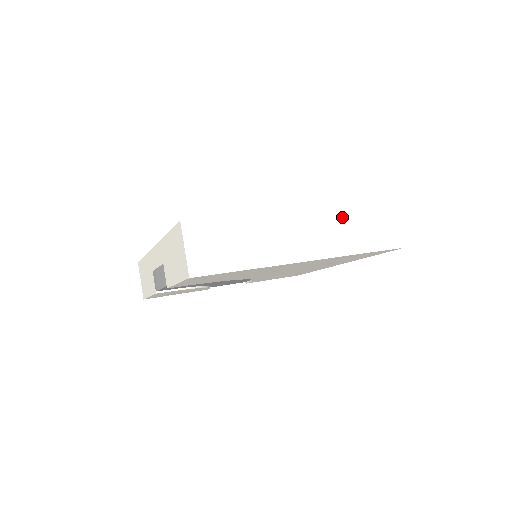
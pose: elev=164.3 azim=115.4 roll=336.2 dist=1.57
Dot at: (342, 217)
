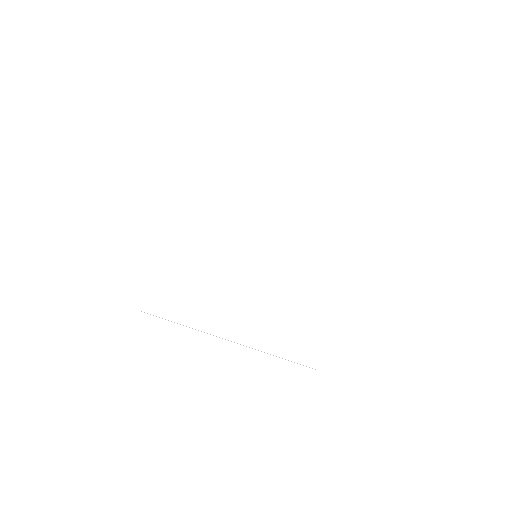
Dot at: (261, 351)
